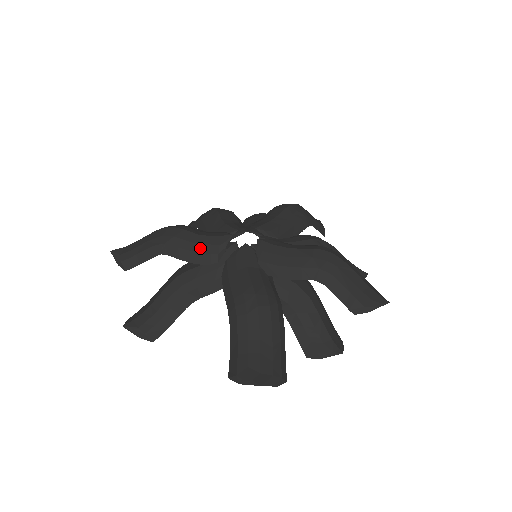
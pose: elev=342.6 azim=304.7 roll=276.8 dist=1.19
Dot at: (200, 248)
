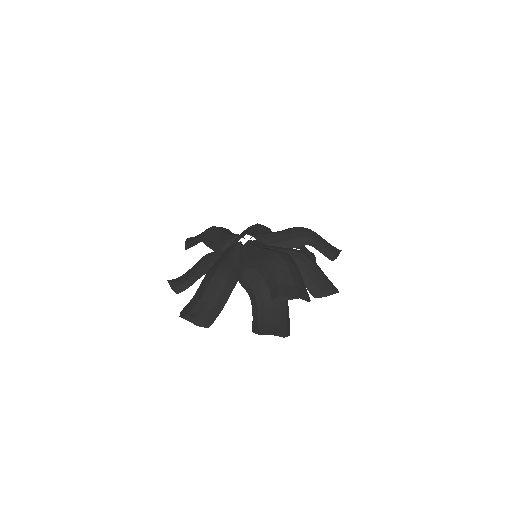
Dot at: (218, 240)
